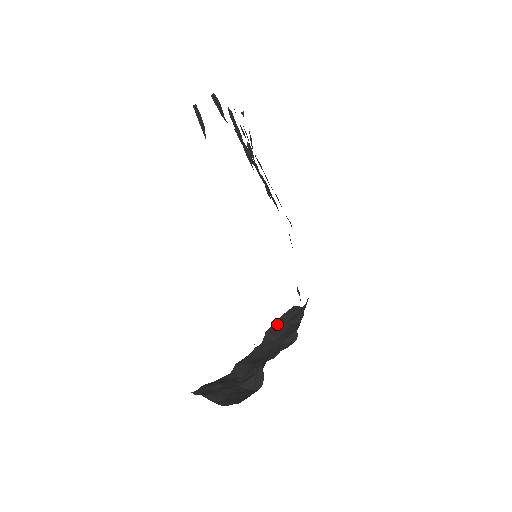
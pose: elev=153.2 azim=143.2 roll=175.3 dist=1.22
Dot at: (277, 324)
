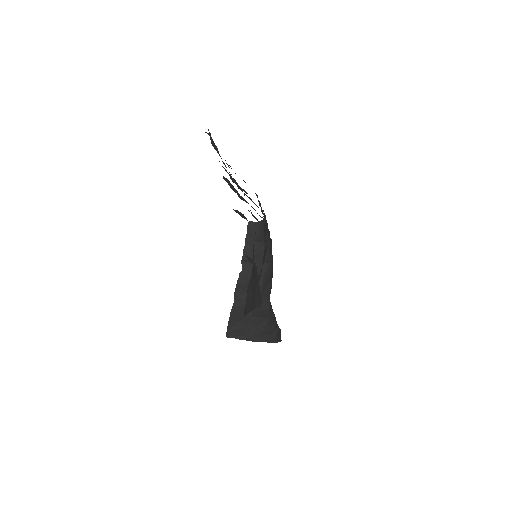
Dot at: (246, 247)
